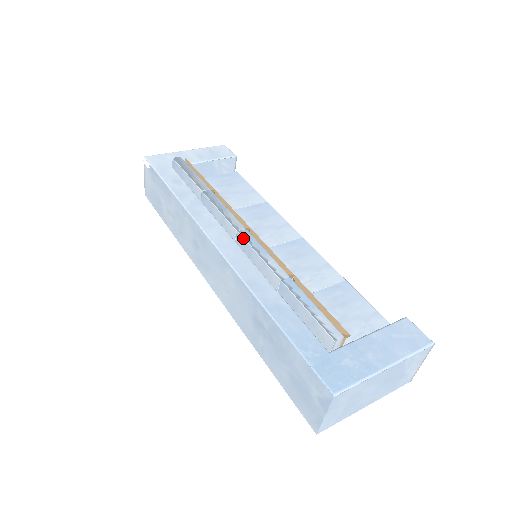
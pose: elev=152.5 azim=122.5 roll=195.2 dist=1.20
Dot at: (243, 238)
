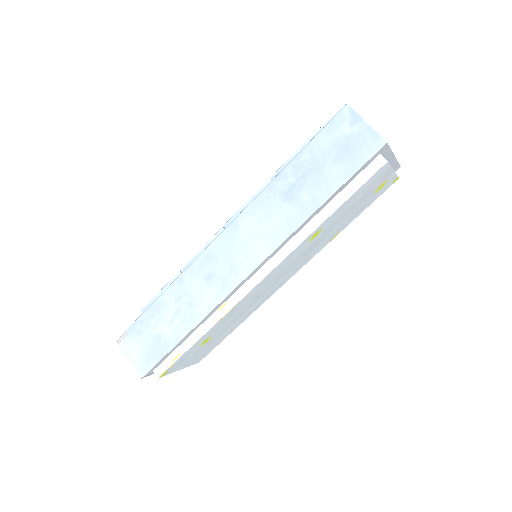
Dot at: (230, 219)
